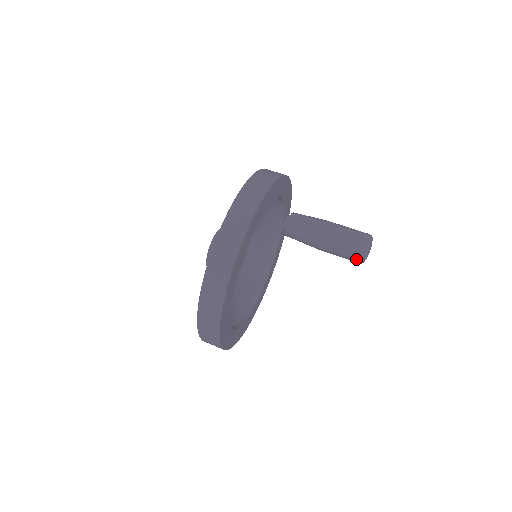
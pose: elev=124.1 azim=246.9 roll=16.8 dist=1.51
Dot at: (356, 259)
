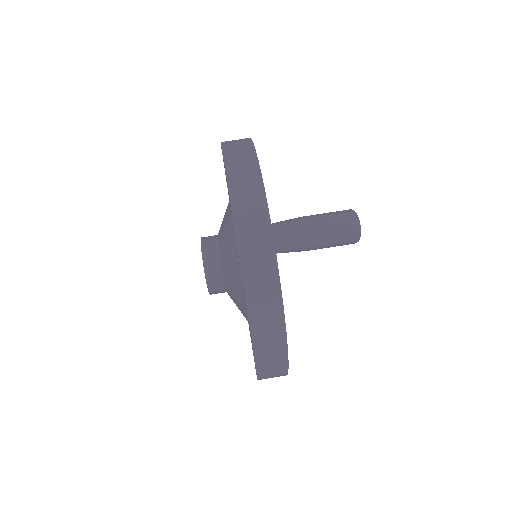
Dot at: (352, 234)
